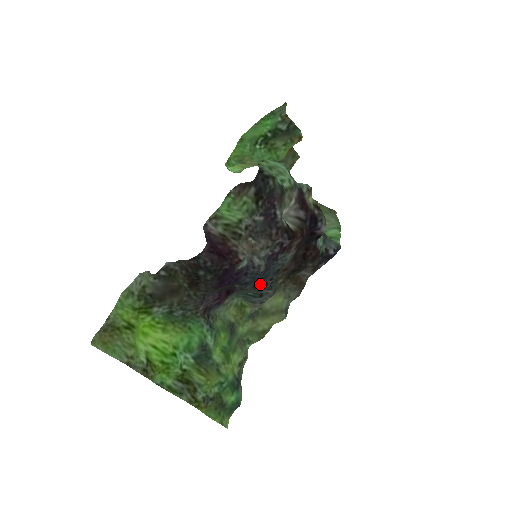
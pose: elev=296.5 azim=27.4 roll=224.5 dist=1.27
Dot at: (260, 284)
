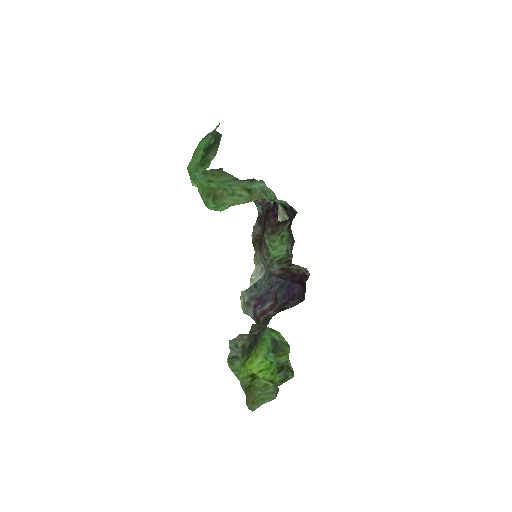
Dot at: (269, 272)
